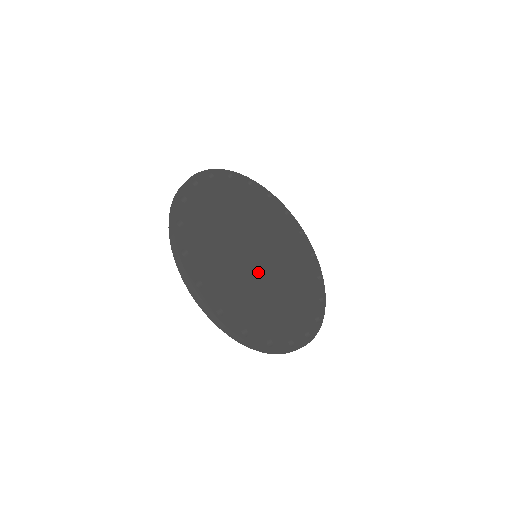
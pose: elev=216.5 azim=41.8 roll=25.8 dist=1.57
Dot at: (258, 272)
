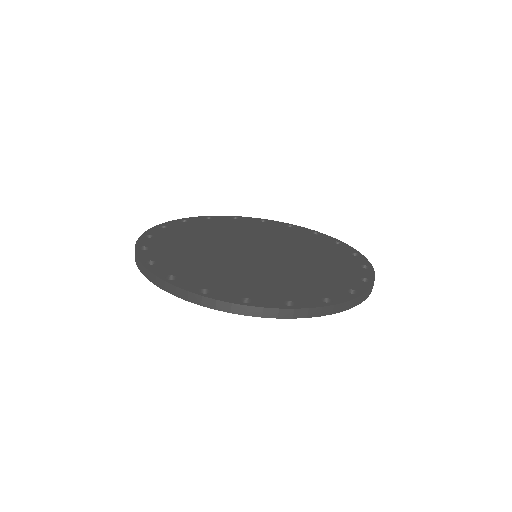
Dot at: (266, 262)
